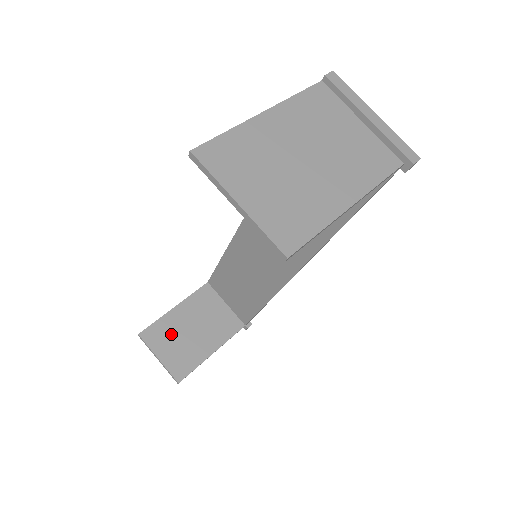
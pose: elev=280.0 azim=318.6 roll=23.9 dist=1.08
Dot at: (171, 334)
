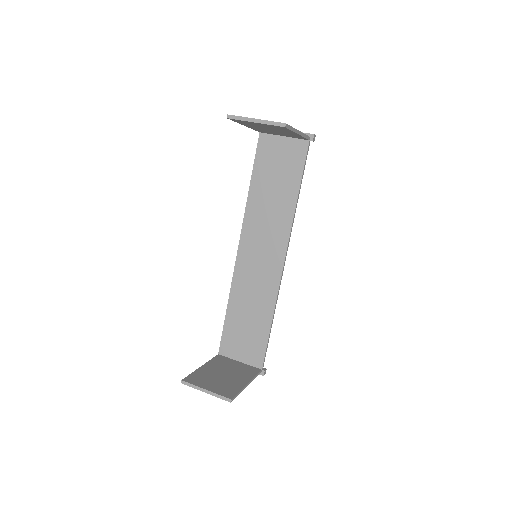
Dot at: (208, 378)
